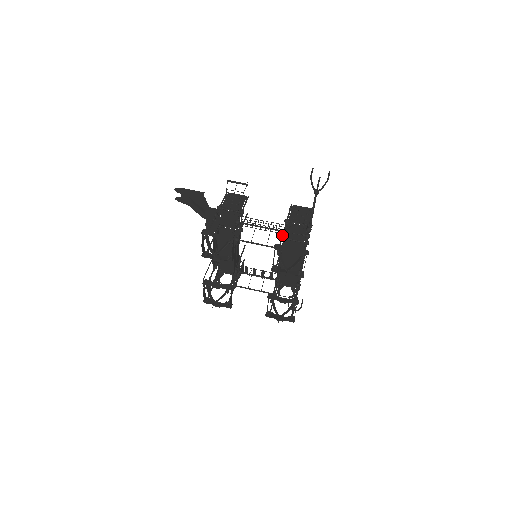
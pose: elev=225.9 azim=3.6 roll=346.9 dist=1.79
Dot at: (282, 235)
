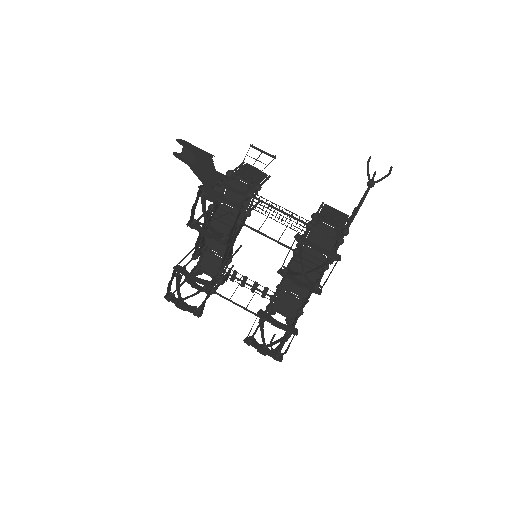
Dot at: (307, 228)
